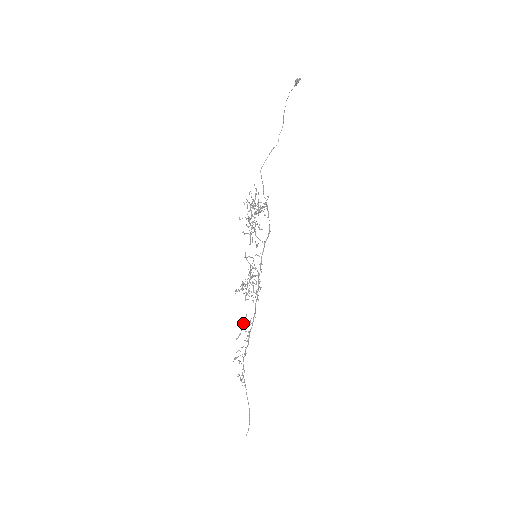
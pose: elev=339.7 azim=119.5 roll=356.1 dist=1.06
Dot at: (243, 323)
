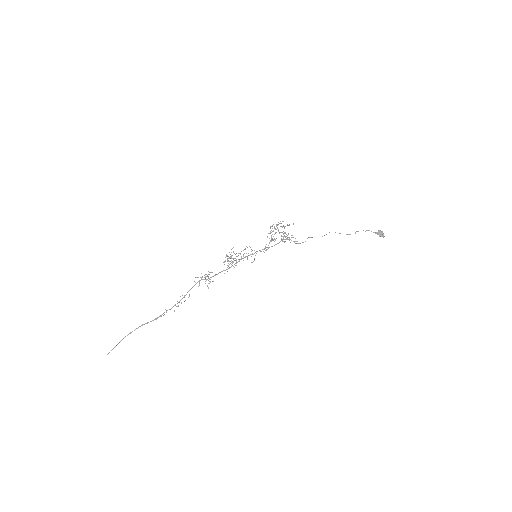
Dot at: (208, 276)
